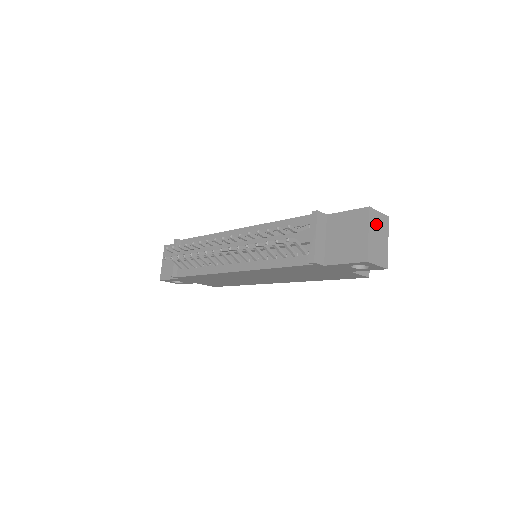
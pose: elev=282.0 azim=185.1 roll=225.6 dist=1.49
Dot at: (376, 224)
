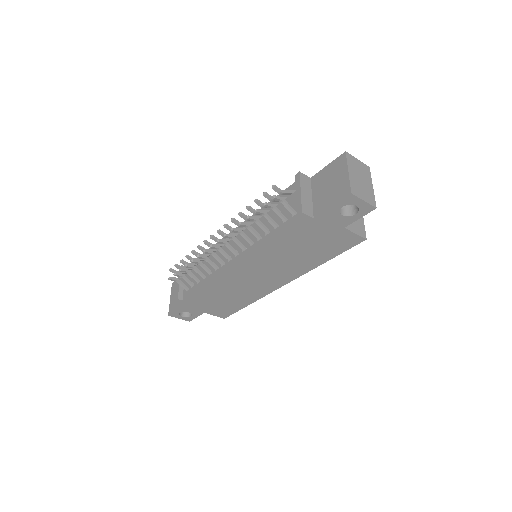
Dot at: (356, 167)
